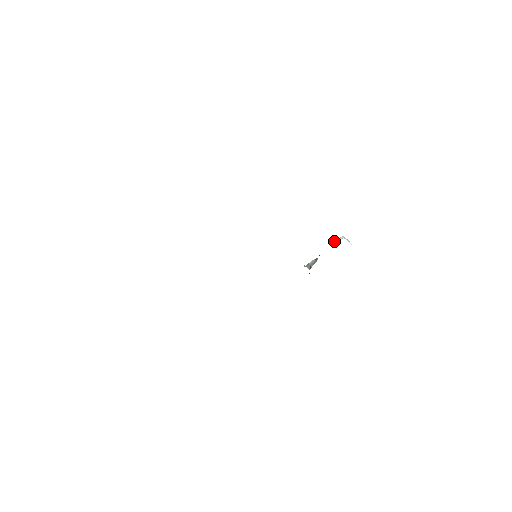
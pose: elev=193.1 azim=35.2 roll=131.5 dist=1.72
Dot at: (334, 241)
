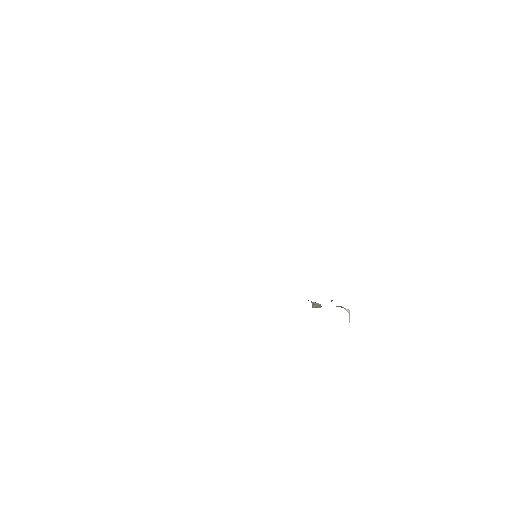
Dot at: (341, 306)
